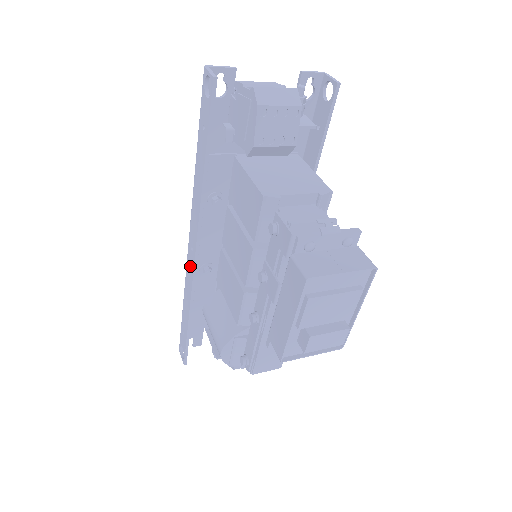
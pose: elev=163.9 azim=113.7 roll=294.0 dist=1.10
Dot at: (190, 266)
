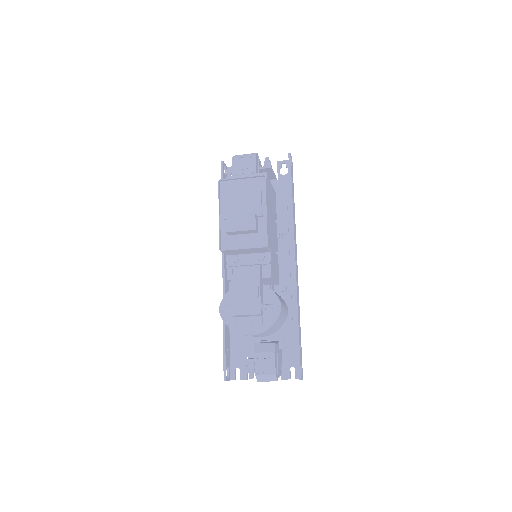
Dot at: occluded
